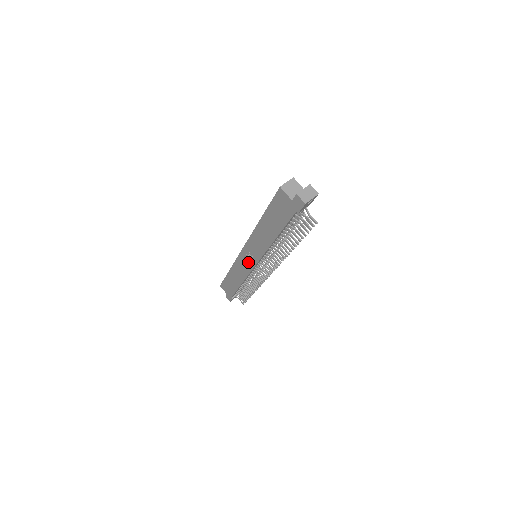
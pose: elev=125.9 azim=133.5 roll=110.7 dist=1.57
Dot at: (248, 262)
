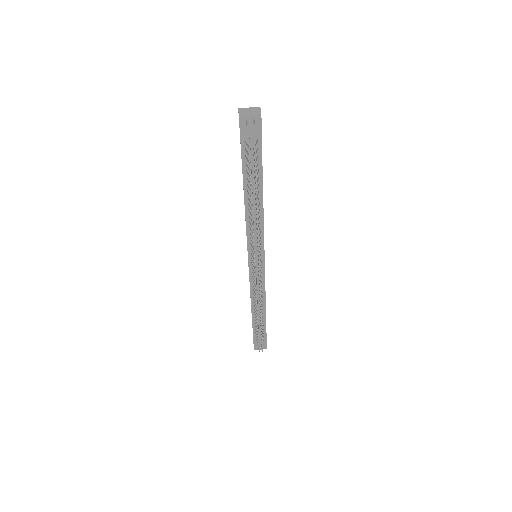
Dot at: occluded
